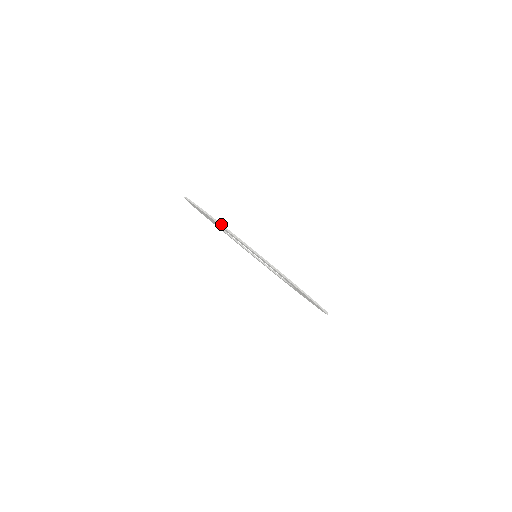
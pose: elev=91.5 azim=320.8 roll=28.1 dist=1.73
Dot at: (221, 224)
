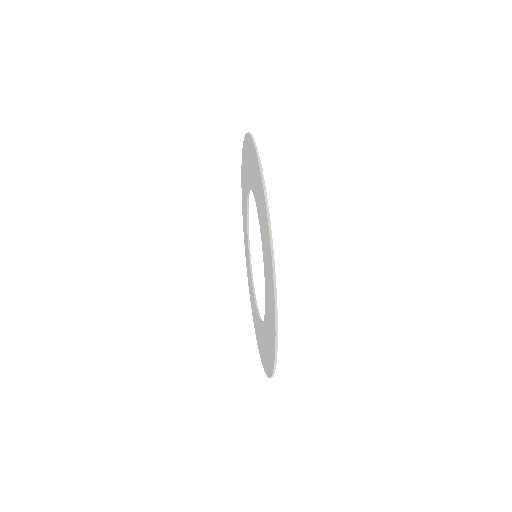
Dot at: occluded
